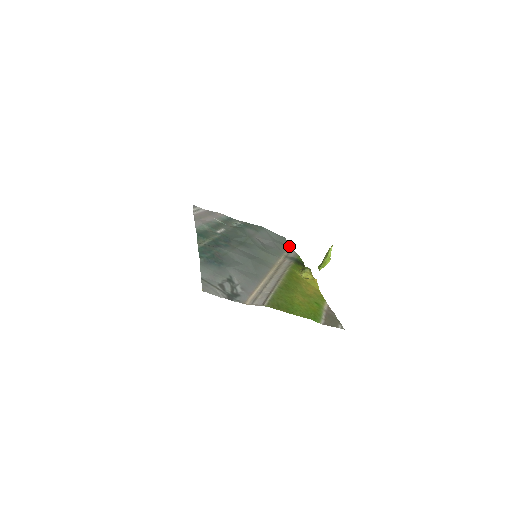
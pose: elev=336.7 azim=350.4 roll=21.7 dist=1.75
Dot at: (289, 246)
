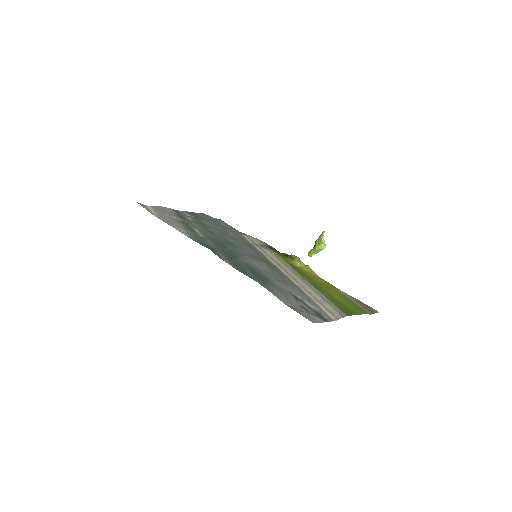
Dot at: (237, 230)
